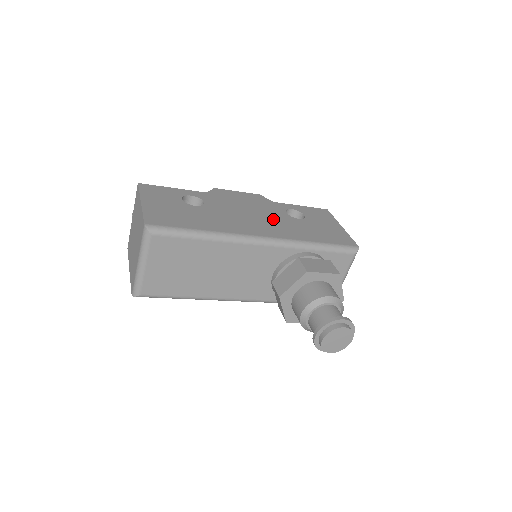
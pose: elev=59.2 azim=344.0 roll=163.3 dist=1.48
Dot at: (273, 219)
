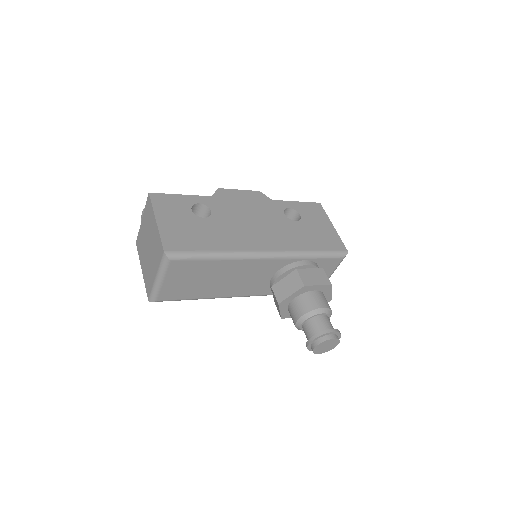
Dot at: (274, 225)
